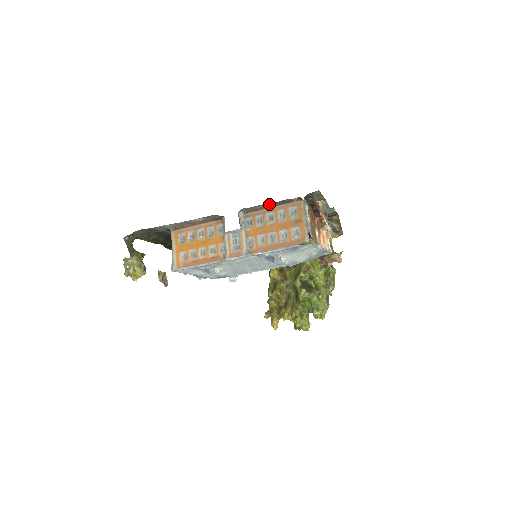
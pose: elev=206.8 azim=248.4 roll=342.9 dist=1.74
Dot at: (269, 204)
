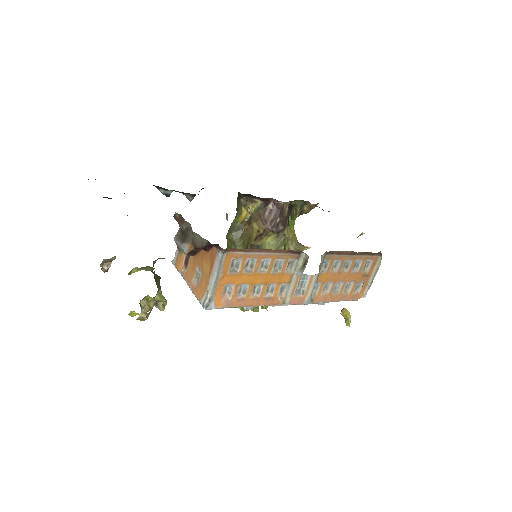
Dot at: occluded
